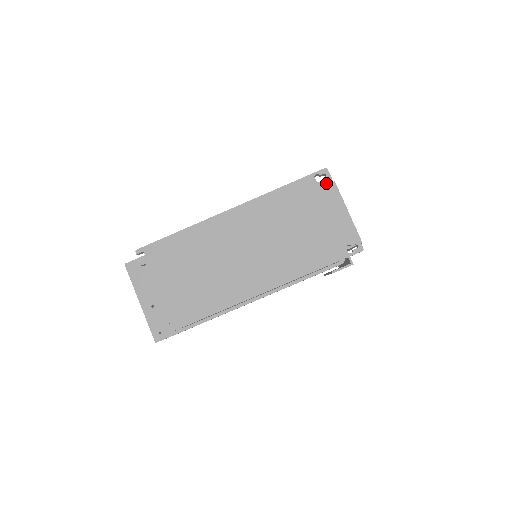
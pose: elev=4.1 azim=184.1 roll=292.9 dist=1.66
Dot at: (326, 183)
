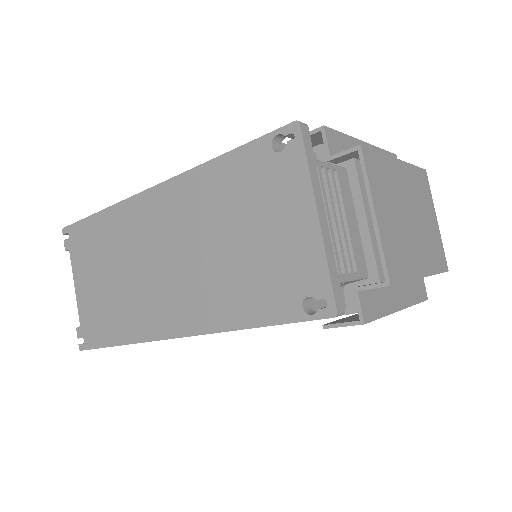
Dot at: (292, 155)
